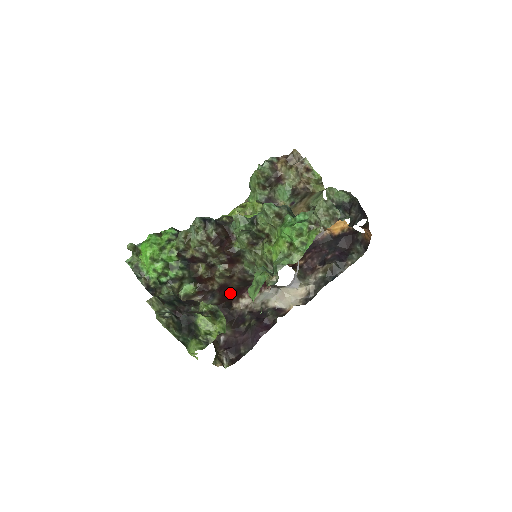
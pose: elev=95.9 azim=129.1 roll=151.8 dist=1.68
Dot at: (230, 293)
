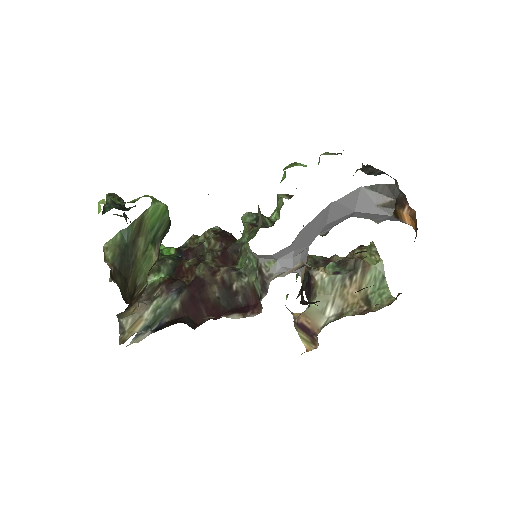
Dot at: (202, 305)
